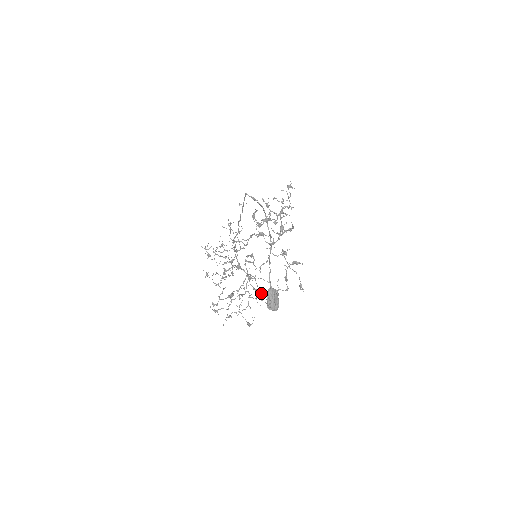
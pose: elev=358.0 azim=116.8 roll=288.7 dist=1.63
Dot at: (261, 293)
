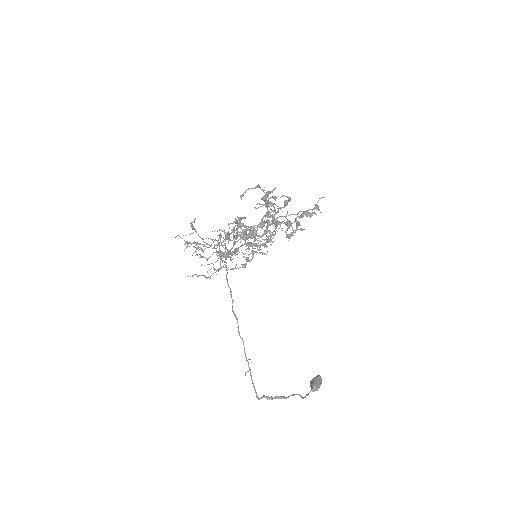
Dot at: occluded
